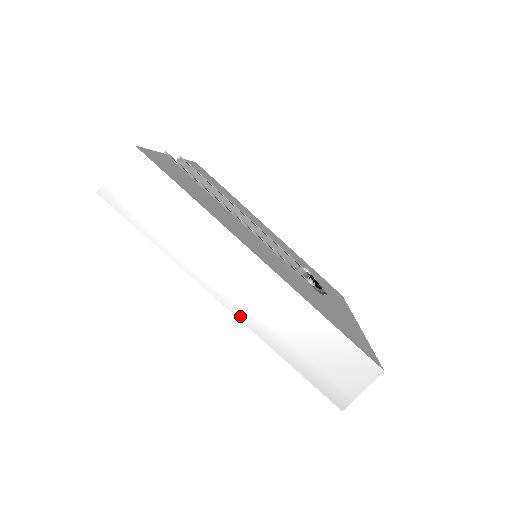
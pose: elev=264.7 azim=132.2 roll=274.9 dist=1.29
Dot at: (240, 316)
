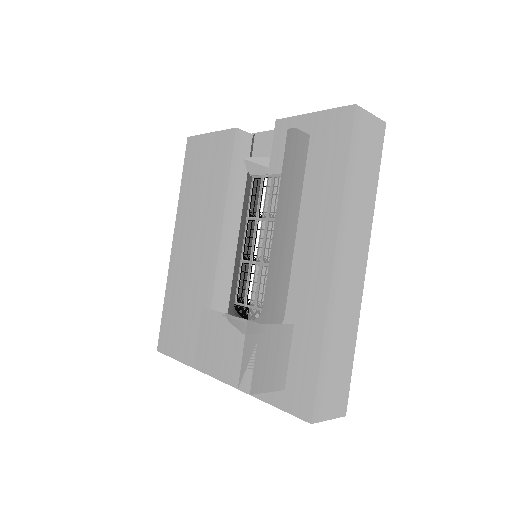
Dot at: (333, 284)
